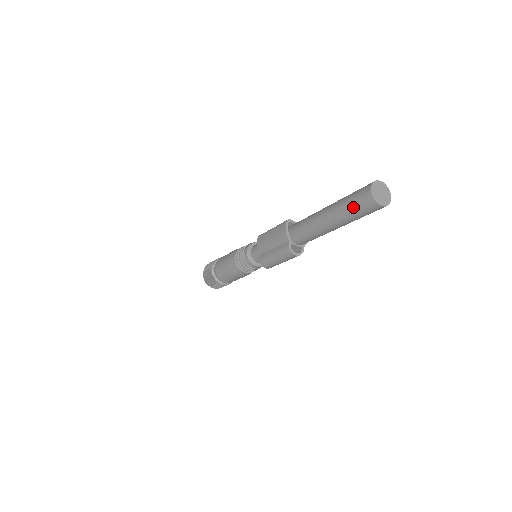
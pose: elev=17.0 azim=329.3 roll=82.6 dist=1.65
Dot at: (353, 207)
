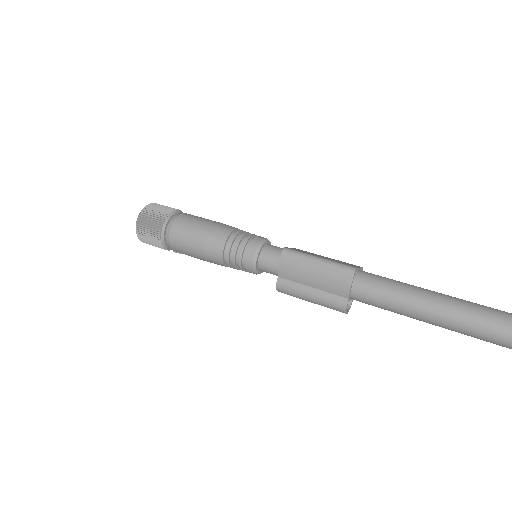
Dot at: (487, 337)
